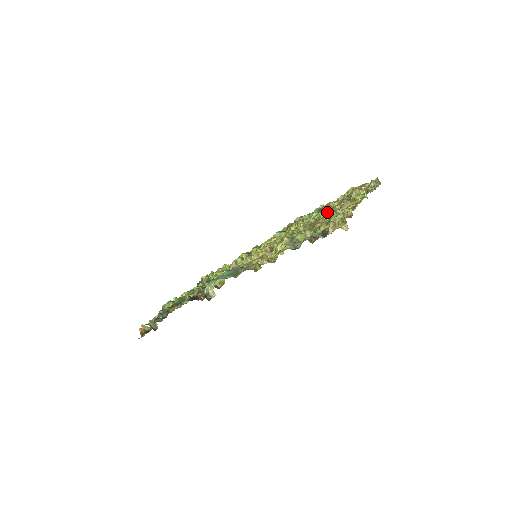
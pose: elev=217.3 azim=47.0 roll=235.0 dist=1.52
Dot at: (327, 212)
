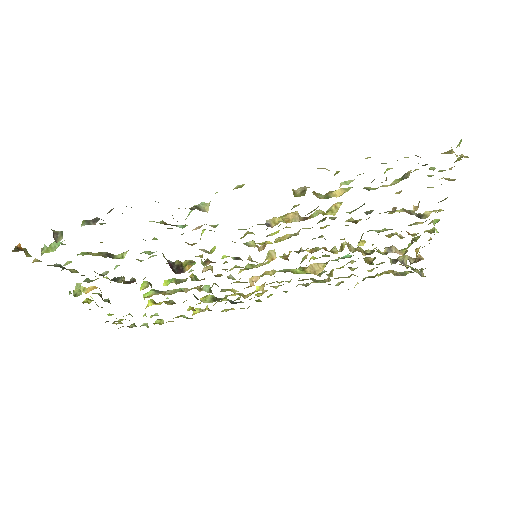
Dot at: (383, 229)
